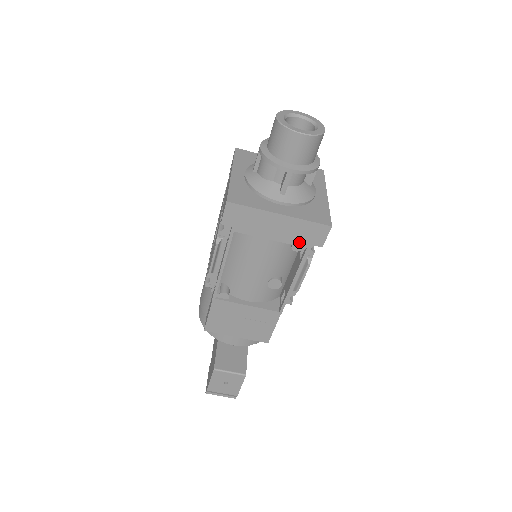
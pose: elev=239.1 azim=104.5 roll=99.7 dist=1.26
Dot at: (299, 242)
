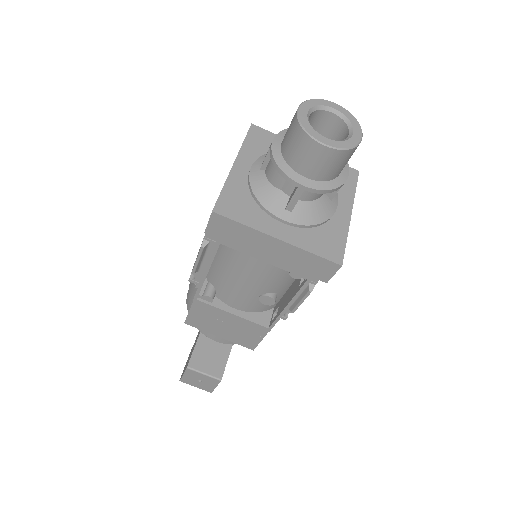
Dot at: (299, 272)
